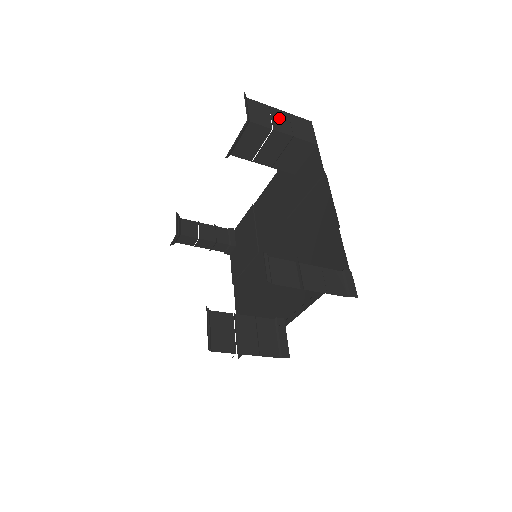
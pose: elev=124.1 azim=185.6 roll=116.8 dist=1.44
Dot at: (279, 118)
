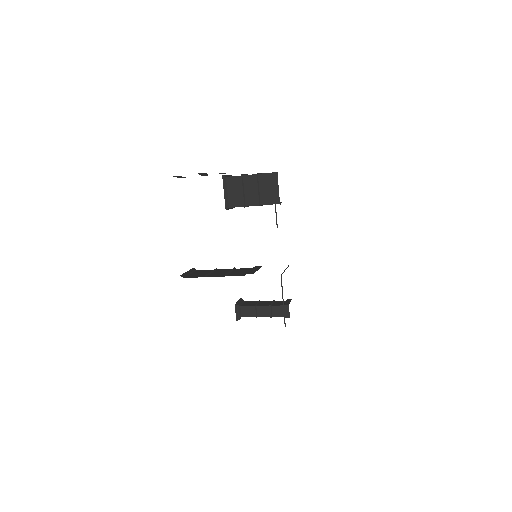
Dot at: occluded
